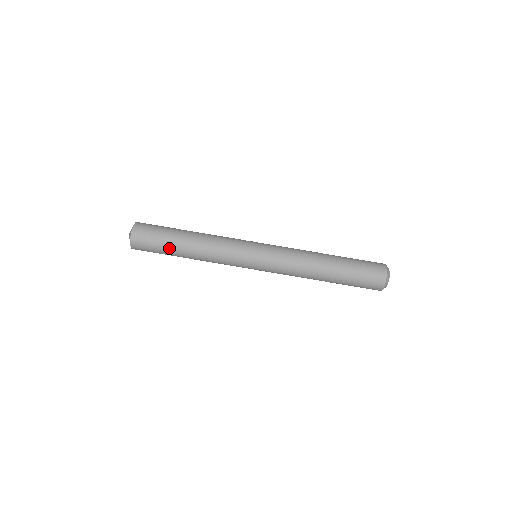
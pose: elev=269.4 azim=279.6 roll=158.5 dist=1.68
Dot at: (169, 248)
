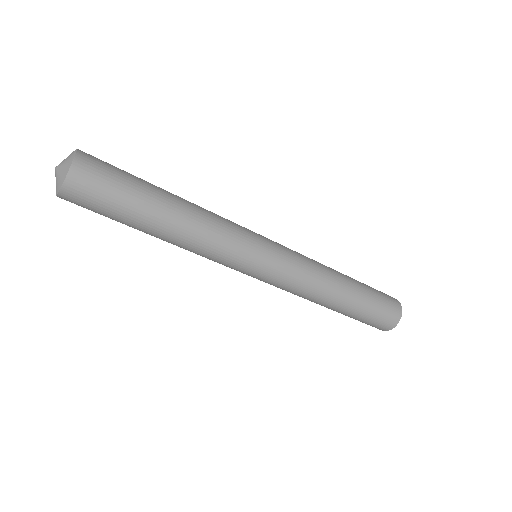
Dot at: (130, 220)
